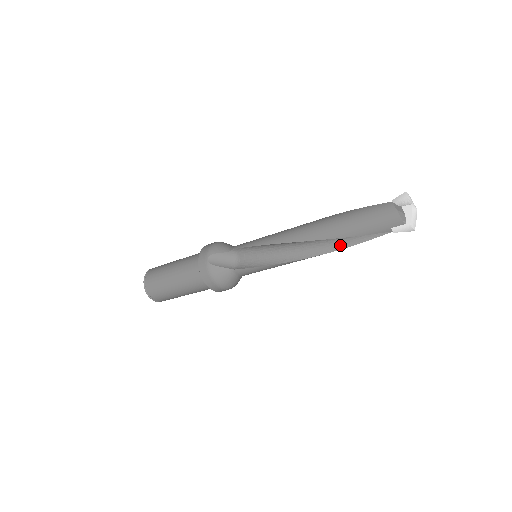
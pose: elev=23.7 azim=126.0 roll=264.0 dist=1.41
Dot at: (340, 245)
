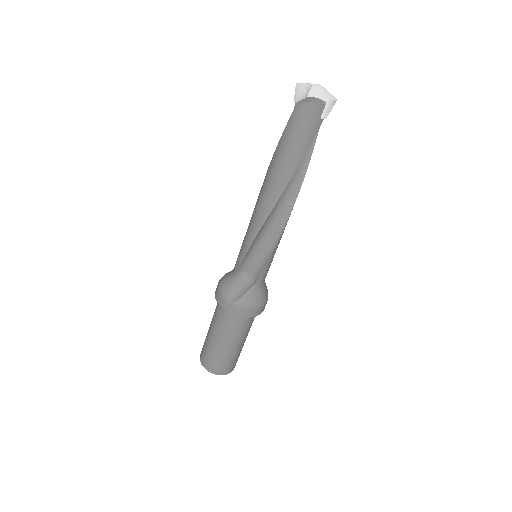
Dot at: (300, 175)
